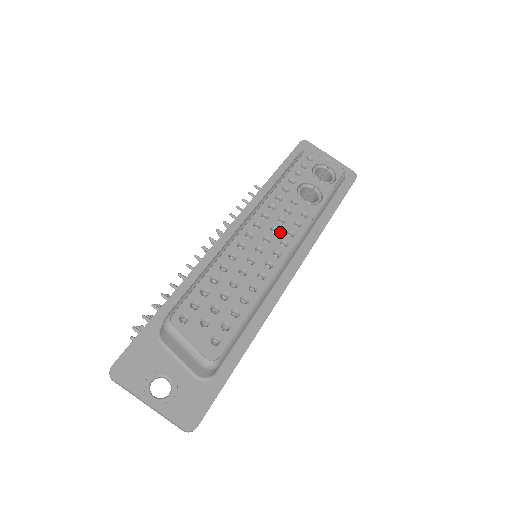
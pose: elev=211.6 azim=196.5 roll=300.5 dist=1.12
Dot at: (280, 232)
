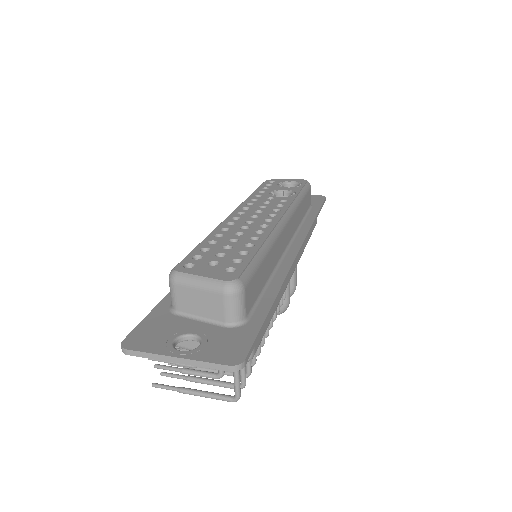
Dot at: (265, 212)
